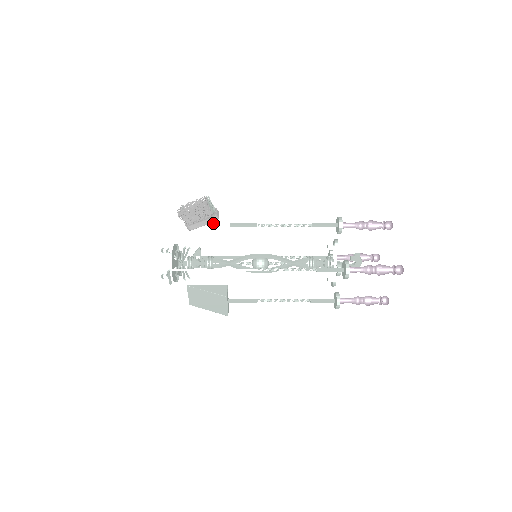
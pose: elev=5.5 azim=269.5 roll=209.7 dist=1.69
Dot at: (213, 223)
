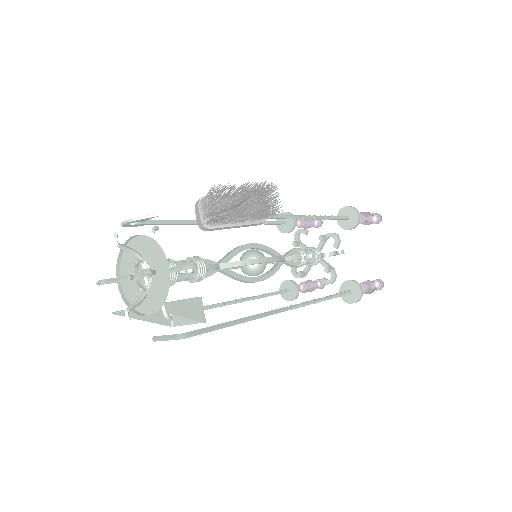
Dot at: occluded
